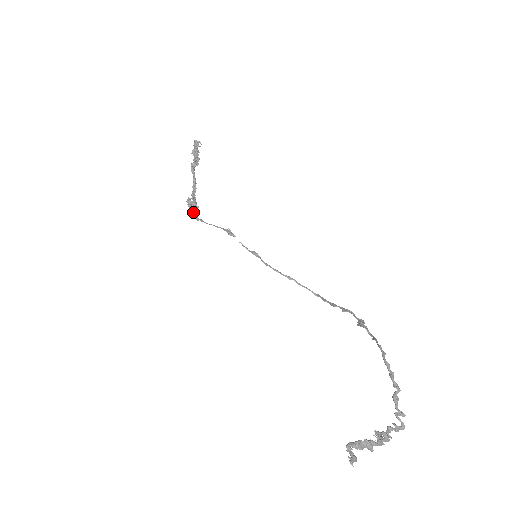
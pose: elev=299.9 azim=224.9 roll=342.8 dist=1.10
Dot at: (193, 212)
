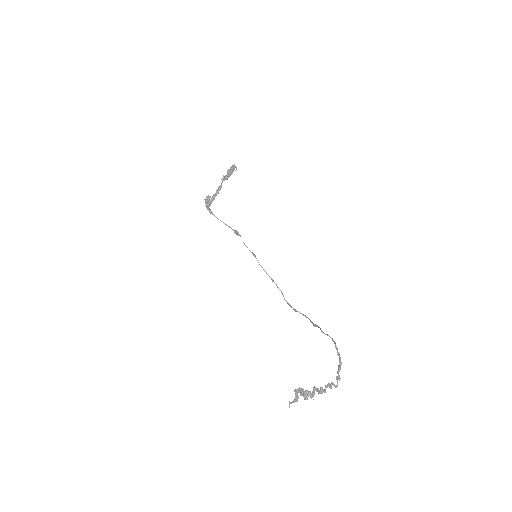
Dot at: (208, 206)
